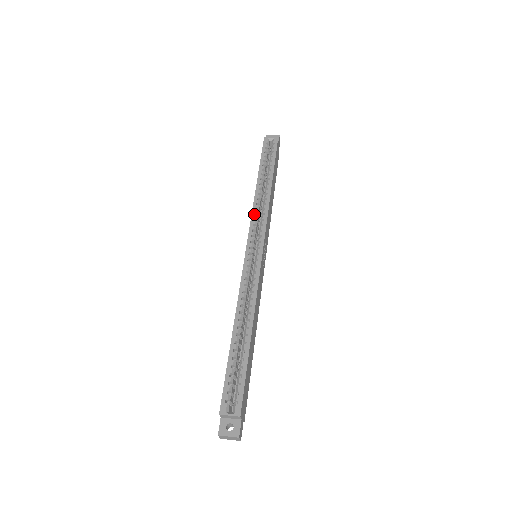
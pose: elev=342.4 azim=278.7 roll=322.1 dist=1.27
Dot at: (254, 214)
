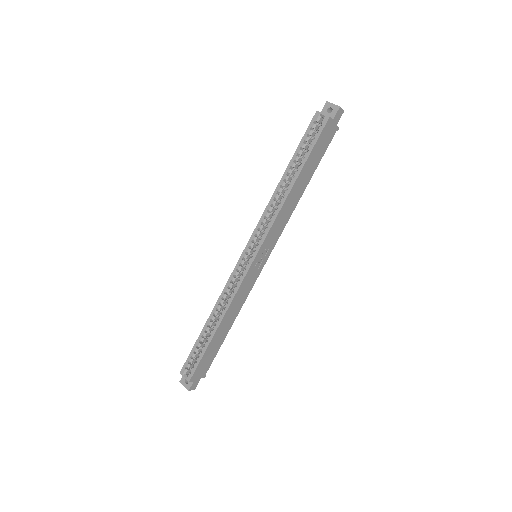
Dot at: (263, 217)
